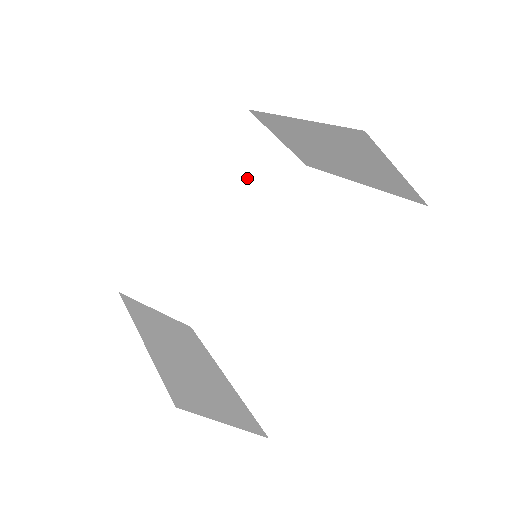
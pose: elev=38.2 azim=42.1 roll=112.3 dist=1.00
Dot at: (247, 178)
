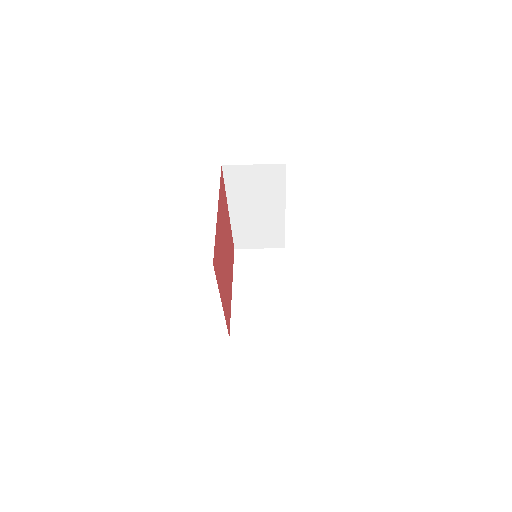
Dot at: (253, 188)
